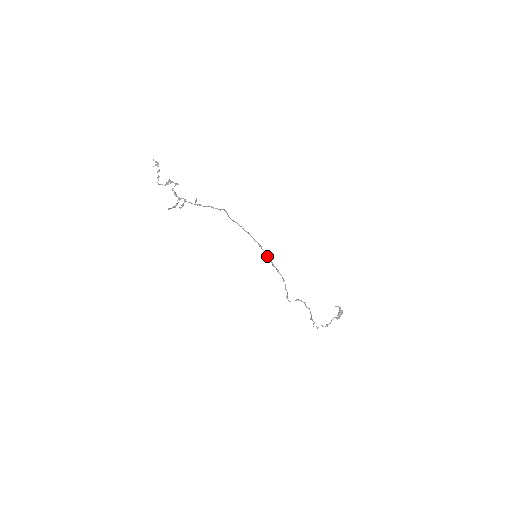
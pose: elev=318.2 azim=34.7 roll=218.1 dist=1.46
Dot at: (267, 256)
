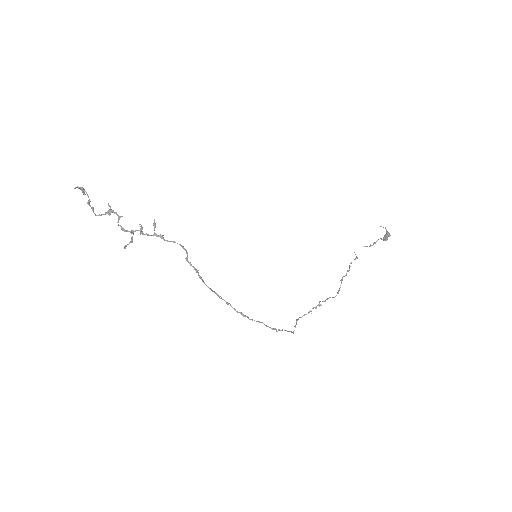
Dot at: (257, 321)
